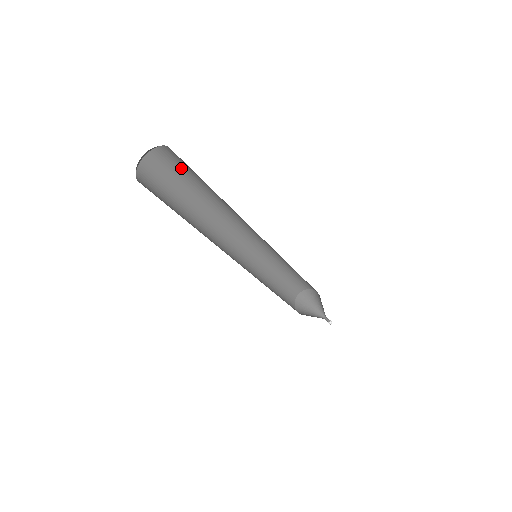
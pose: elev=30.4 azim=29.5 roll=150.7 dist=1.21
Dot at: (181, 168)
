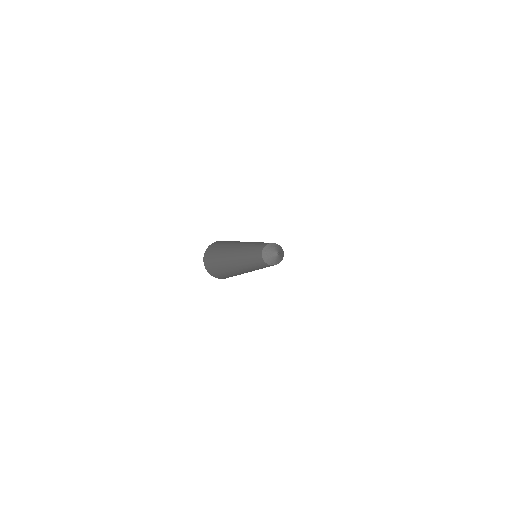
Dot at: (222, 243)
